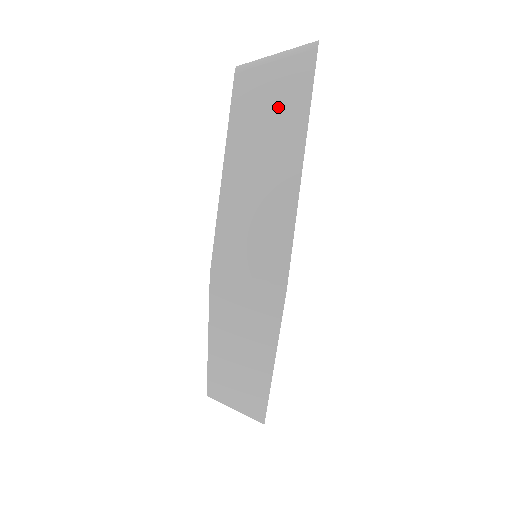
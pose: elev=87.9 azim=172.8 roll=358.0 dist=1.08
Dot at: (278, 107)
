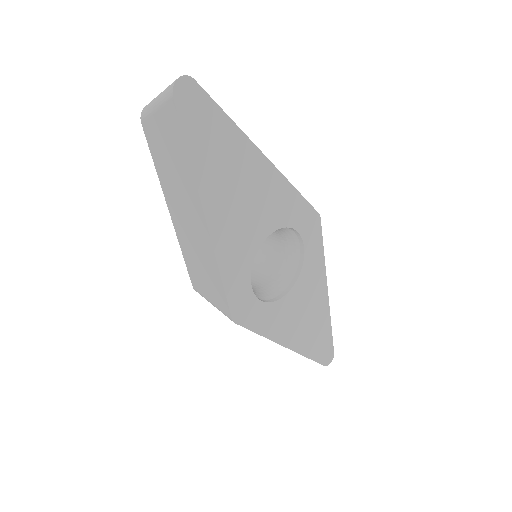
Dot at: (174, 161)
